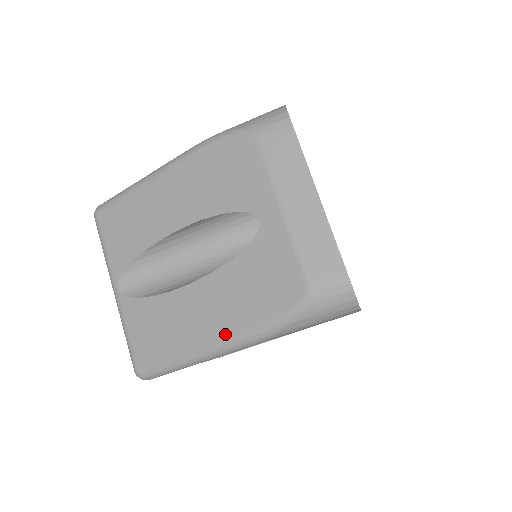
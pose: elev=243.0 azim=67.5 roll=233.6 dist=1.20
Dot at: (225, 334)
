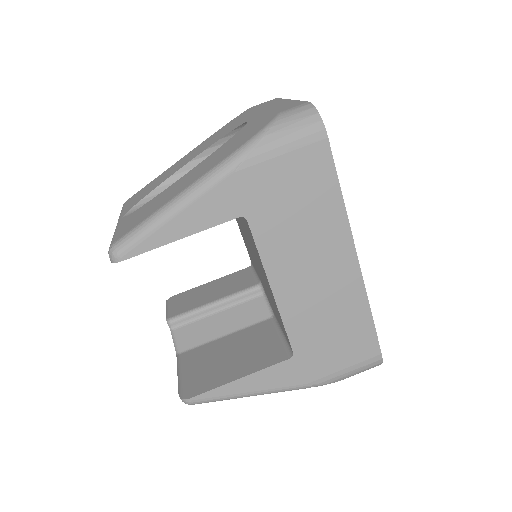
Dot at: (206, 171)
